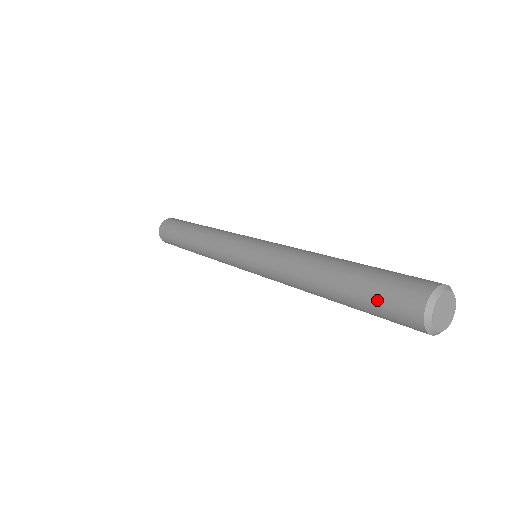
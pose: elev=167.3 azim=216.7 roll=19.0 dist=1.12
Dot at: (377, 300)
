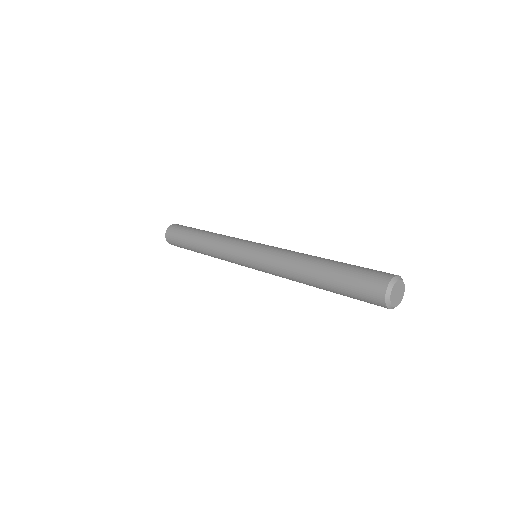
Dot at: (356, 298)
